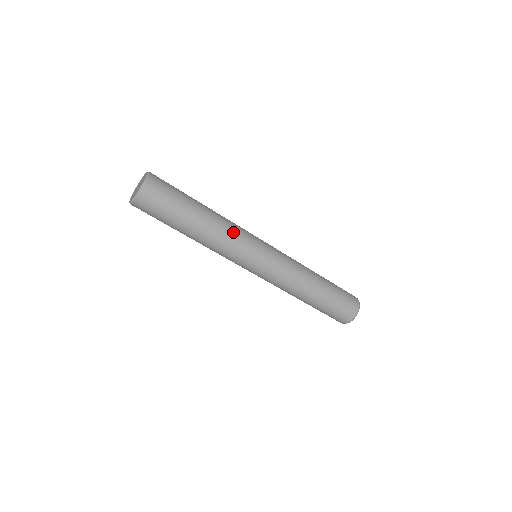
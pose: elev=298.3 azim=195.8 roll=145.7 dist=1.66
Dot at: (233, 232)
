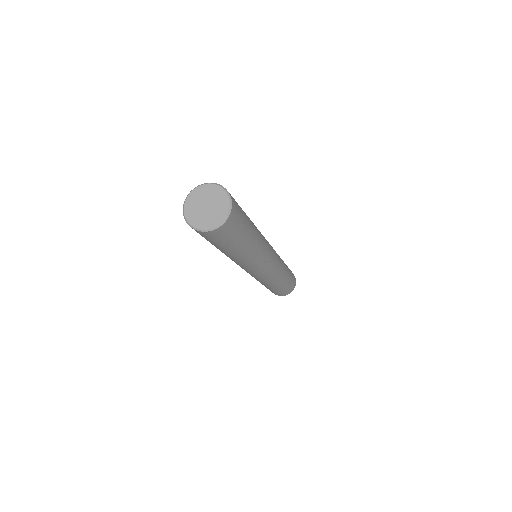
Dot at: (262, 236)
